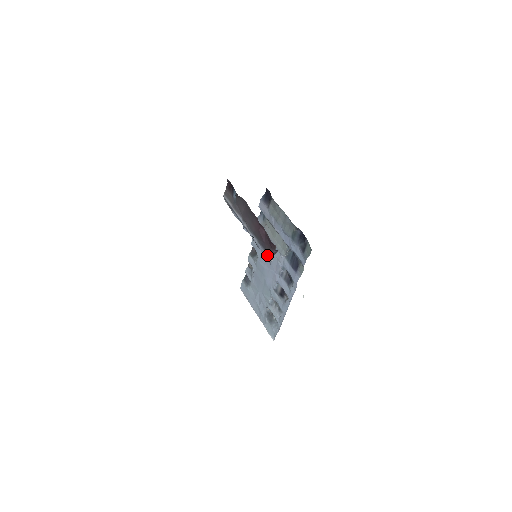
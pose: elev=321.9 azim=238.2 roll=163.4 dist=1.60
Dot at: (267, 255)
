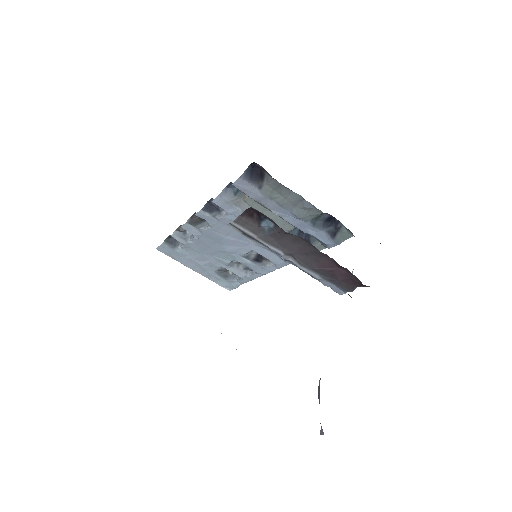
Dot at: (337, 288)
